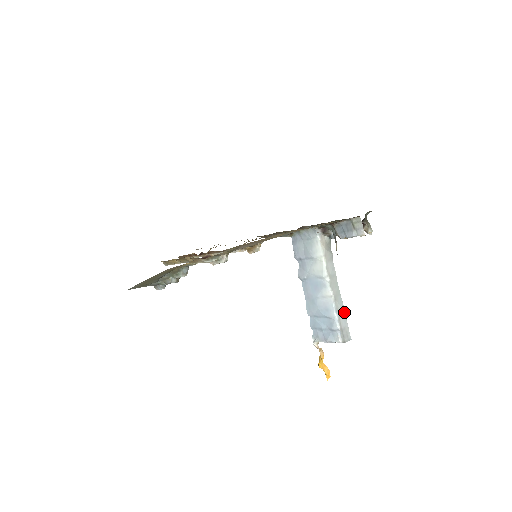
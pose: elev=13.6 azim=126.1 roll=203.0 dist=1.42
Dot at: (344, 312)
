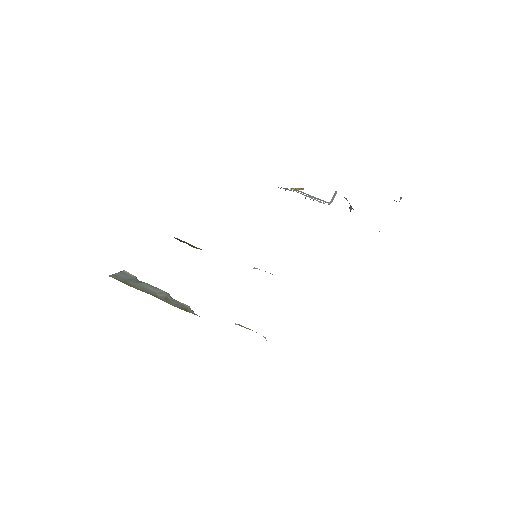
Dot at: occluded
